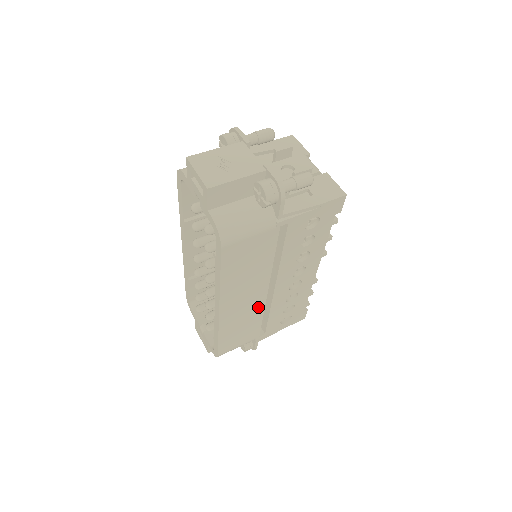
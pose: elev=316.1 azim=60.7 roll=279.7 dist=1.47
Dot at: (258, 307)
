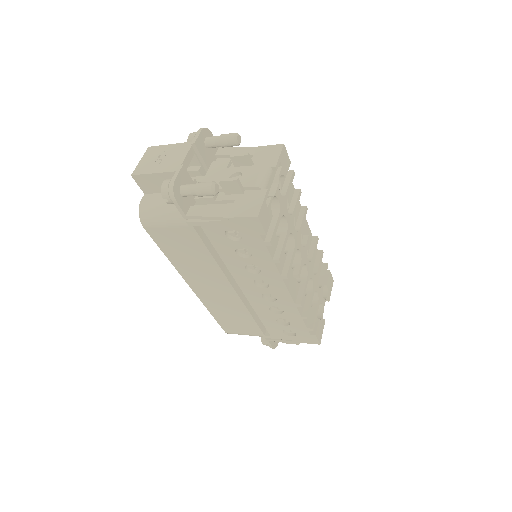
Dot at: (236, 302)
